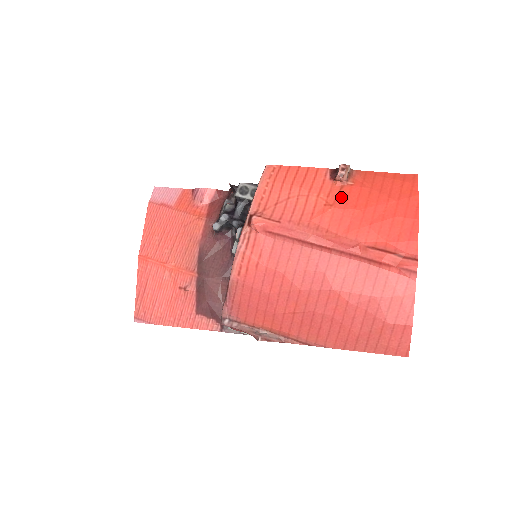
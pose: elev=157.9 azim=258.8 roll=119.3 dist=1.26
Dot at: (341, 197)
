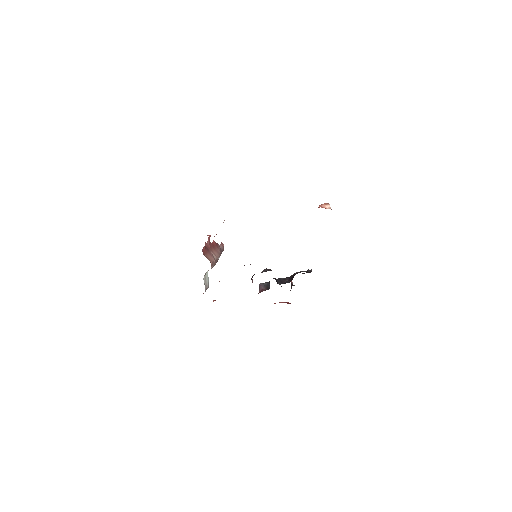
Dot at: occluded
